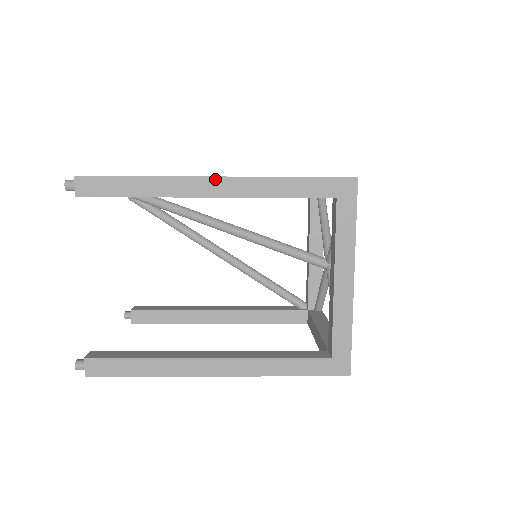
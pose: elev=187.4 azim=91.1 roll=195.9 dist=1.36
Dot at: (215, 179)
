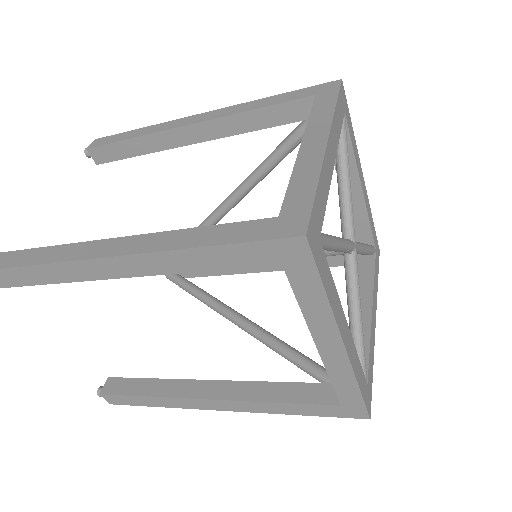
Dot at: (201, 114)
